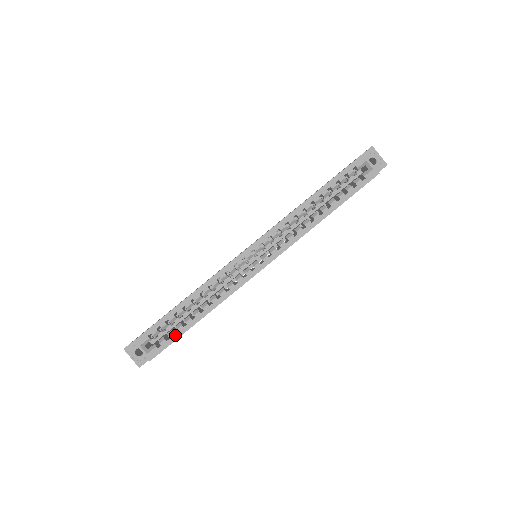
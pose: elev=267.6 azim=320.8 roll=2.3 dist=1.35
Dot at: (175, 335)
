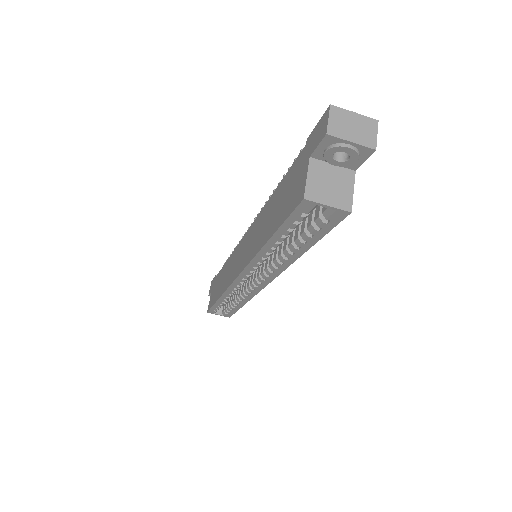
Dot at: (233, 311)
